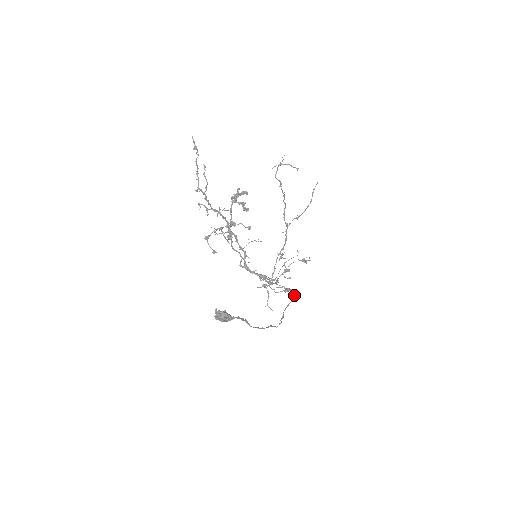
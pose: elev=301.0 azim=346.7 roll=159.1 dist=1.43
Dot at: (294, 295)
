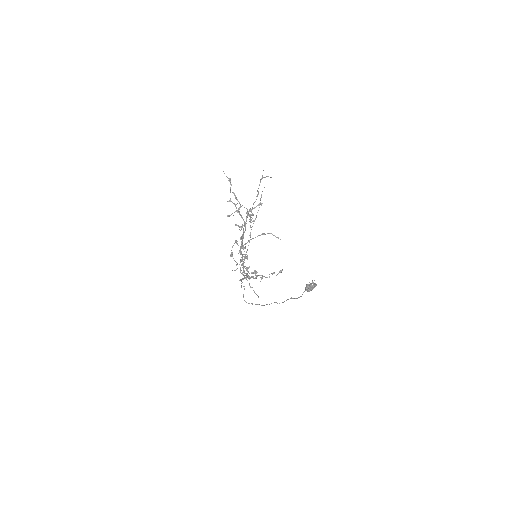
Dot at: occluded
